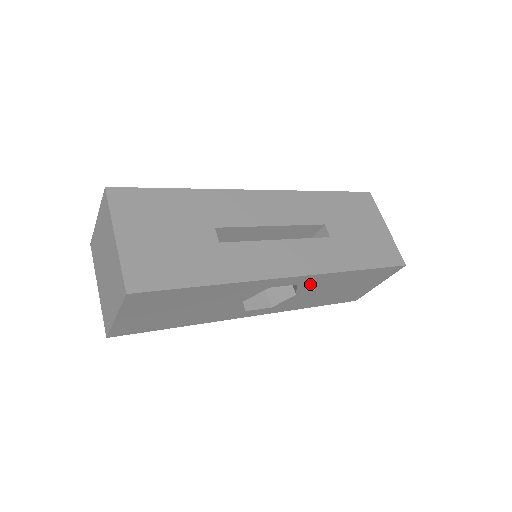
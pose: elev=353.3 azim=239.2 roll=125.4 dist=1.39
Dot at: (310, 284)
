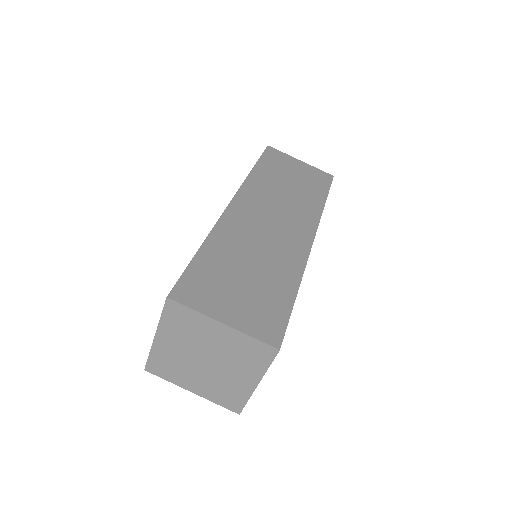
Dot at: occluded
